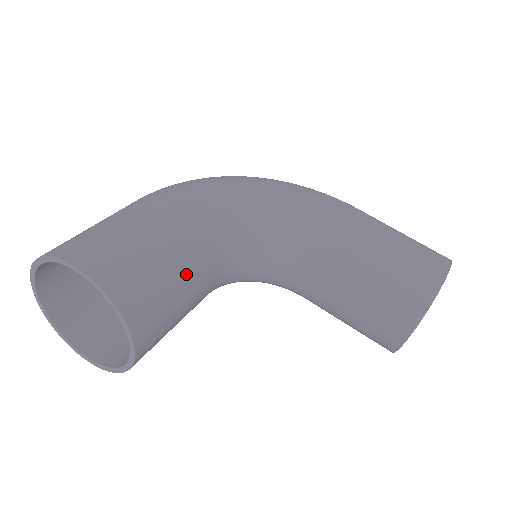
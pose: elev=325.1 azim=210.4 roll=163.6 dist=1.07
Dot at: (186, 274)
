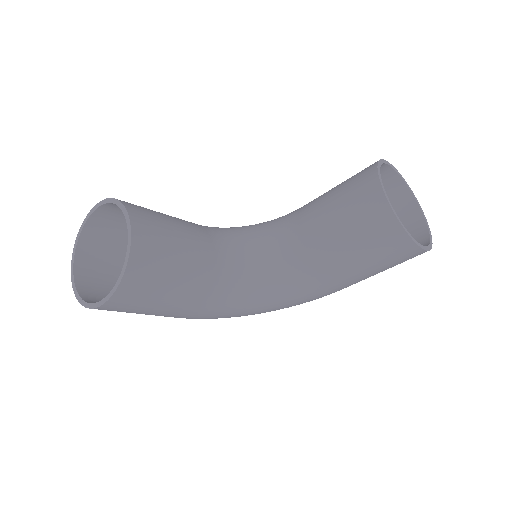
Dot at: (178, 220)
